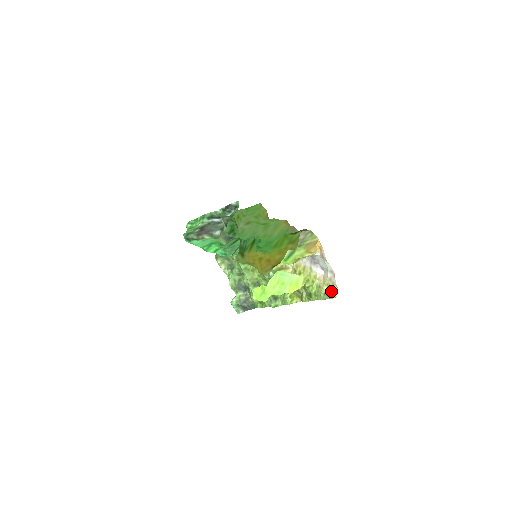
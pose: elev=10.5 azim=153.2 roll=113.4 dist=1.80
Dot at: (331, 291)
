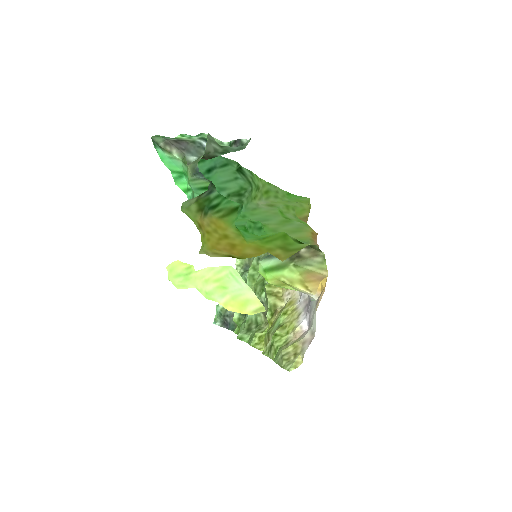
Dot at: (292, 358)
